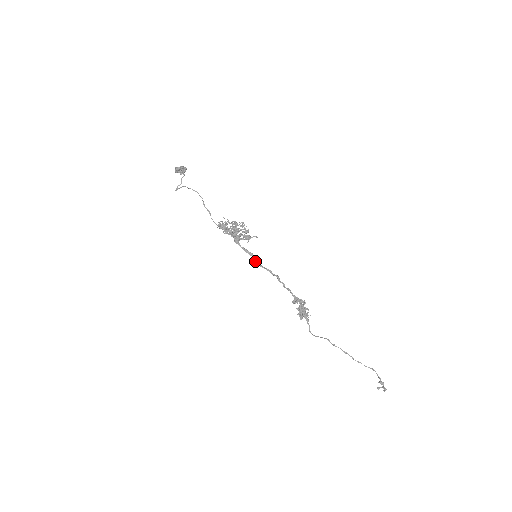
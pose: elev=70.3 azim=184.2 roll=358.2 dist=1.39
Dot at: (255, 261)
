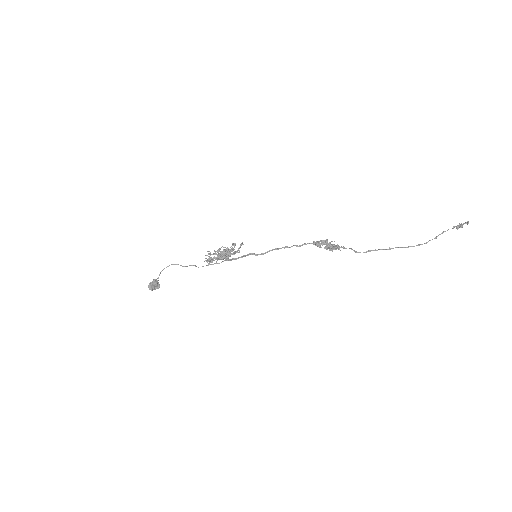
Dot at: (257, 255)
